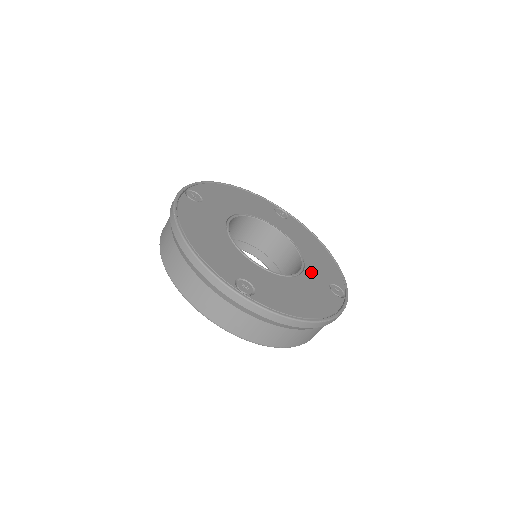
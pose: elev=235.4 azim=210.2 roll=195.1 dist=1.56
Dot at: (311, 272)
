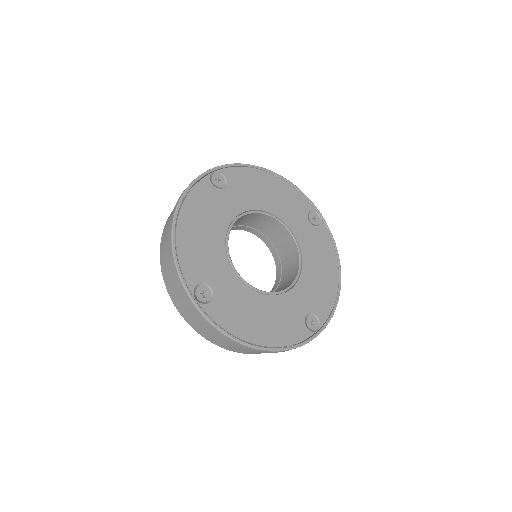
Dot at: (296, 295)
